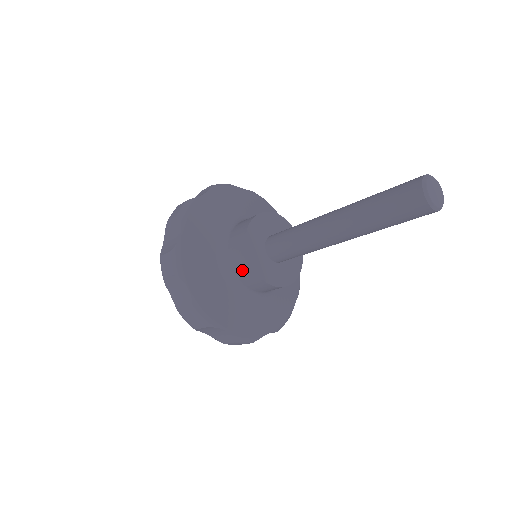
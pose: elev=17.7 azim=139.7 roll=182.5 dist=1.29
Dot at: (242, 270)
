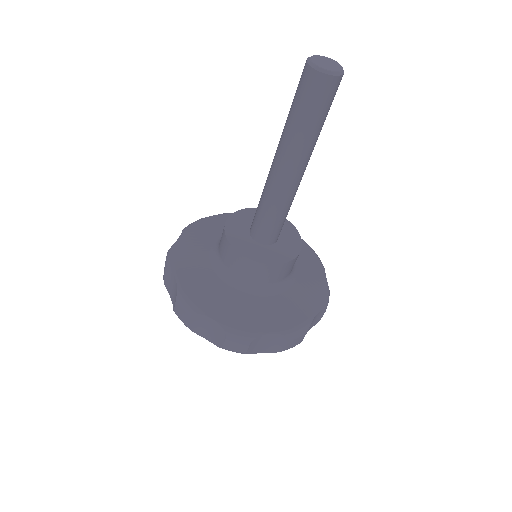
Dot at: occluded
